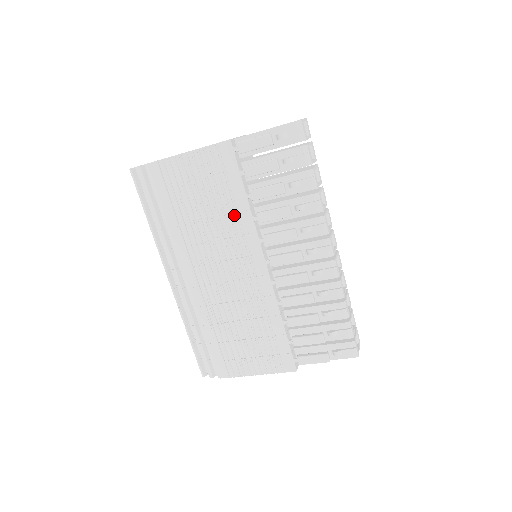
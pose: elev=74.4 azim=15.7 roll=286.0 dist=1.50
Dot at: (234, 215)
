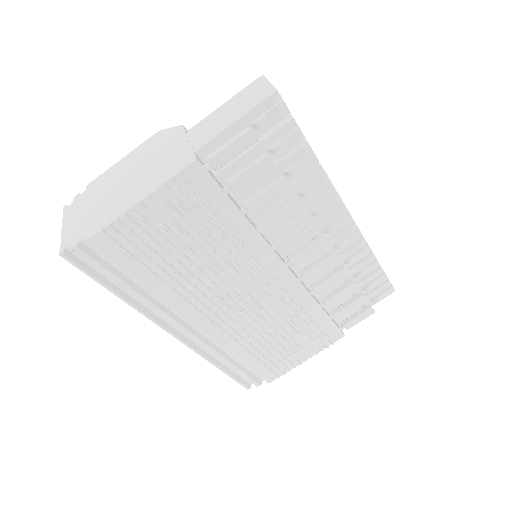
Dot at: (234, 240)
